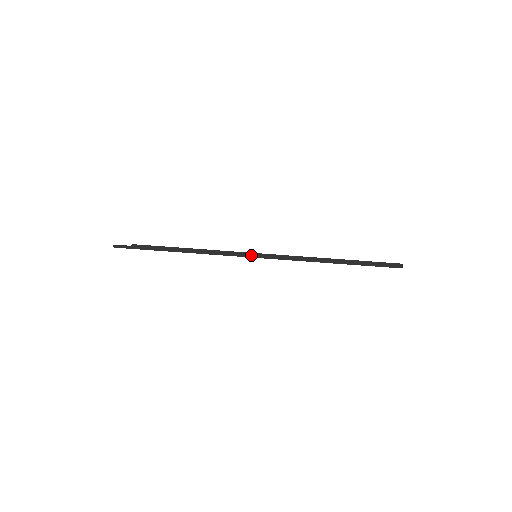
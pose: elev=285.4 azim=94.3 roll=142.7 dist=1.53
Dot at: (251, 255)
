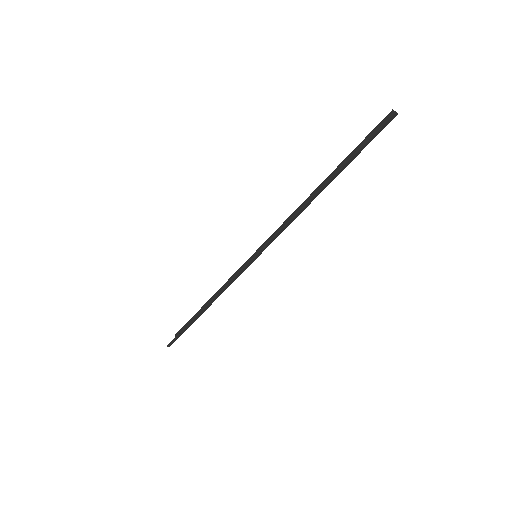
Dot at: (251, 261)
